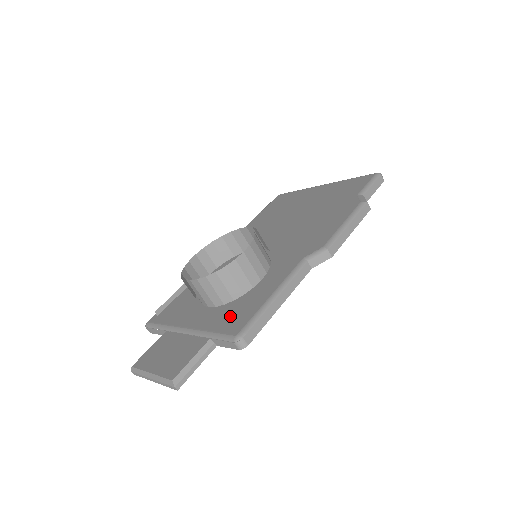
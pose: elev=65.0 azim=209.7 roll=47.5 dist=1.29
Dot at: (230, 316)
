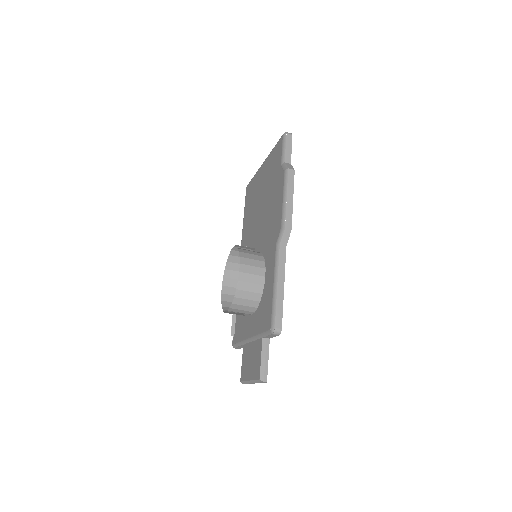
Dot at: (263, 316)
